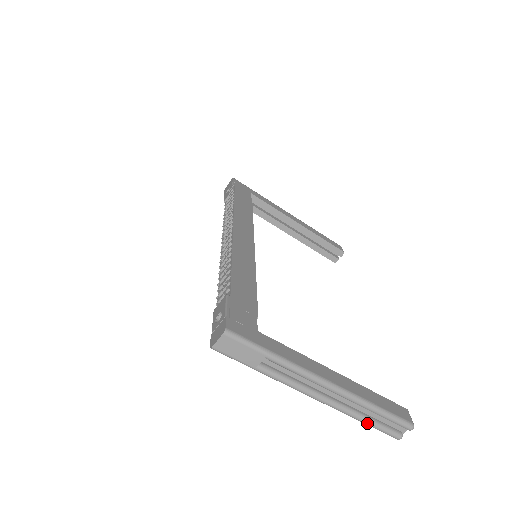
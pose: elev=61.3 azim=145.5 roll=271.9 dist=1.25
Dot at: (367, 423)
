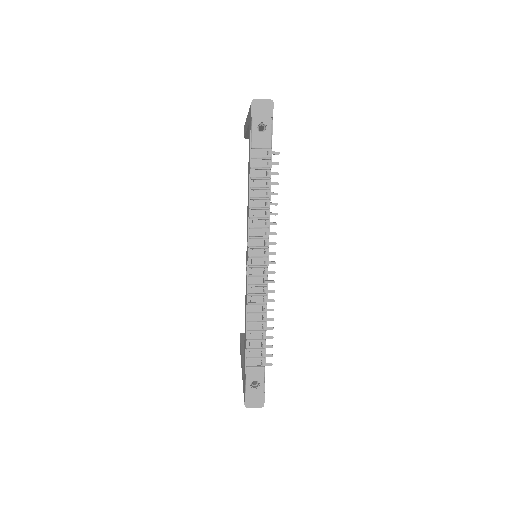
Dot at: occluded
